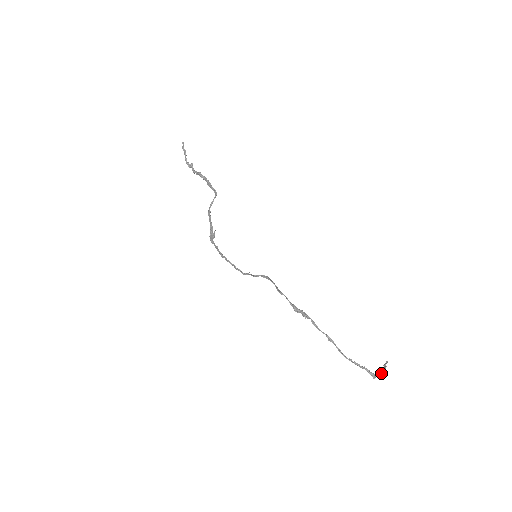
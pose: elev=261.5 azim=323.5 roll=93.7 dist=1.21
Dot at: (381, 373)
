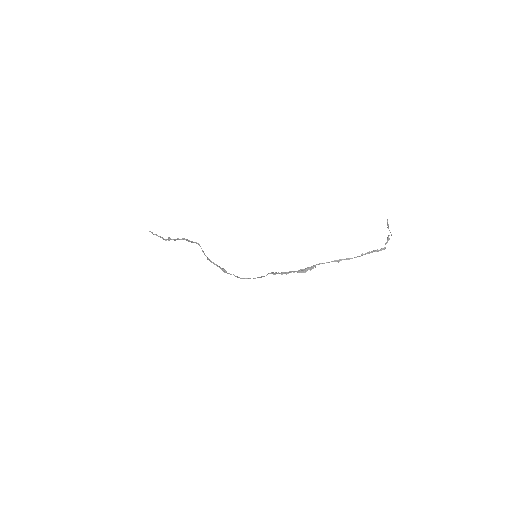
Dot at: (388, 237)
